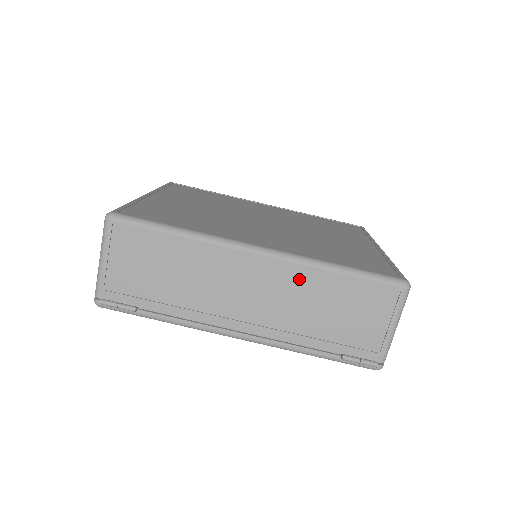
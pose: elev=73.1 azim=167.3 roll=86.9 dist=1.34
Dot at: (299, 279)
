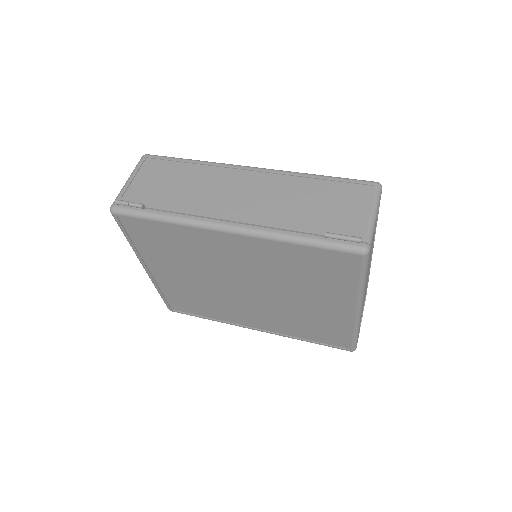
Dot at: (285, 183)
